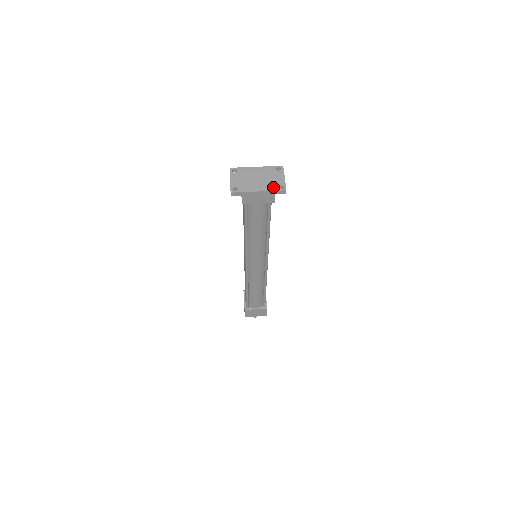
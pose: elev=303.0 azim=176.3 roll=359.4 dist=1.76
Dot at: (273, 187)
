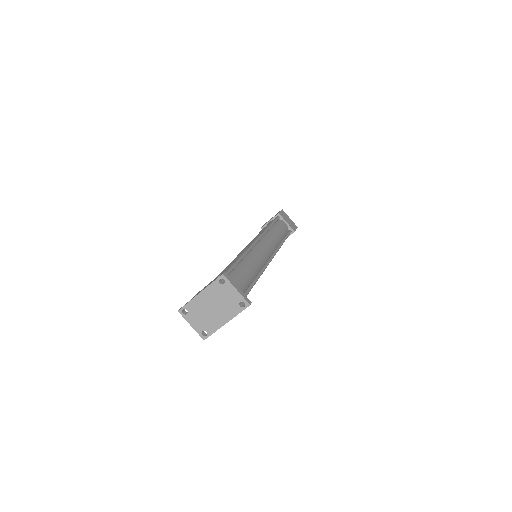
Dot at: (235, 310)
